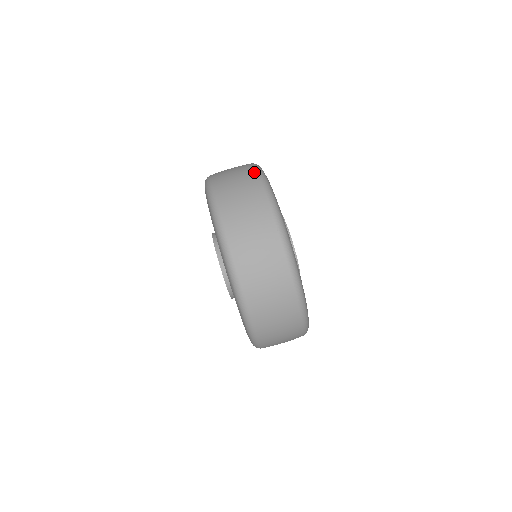
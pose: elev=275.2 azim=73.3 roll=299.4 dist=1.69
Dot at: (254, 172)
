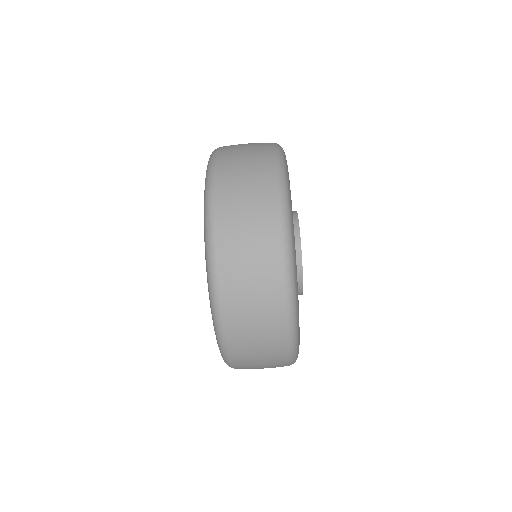
Dot at: (283, 324)
